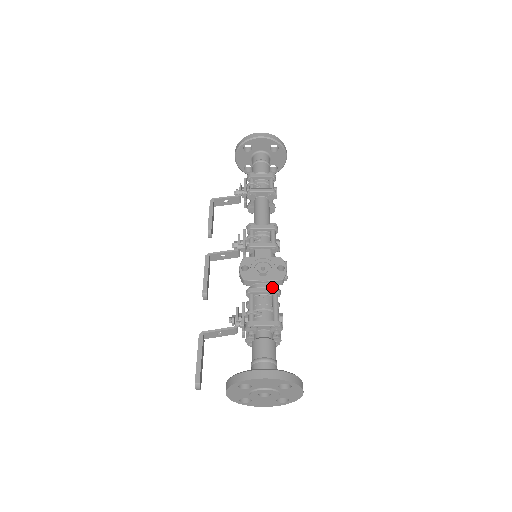
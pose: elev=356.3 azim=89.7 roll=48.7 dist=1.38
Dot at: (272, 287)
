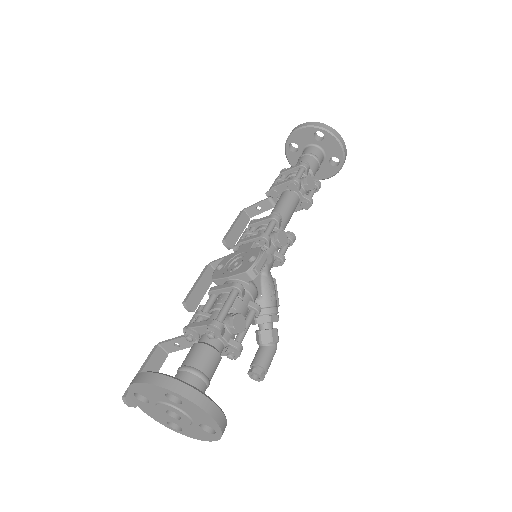
Dot at: occluded
